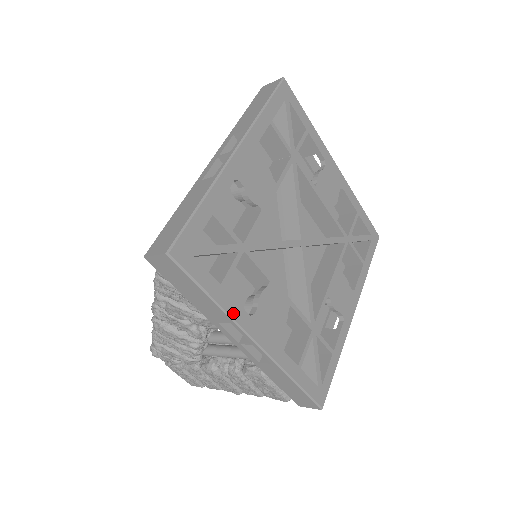
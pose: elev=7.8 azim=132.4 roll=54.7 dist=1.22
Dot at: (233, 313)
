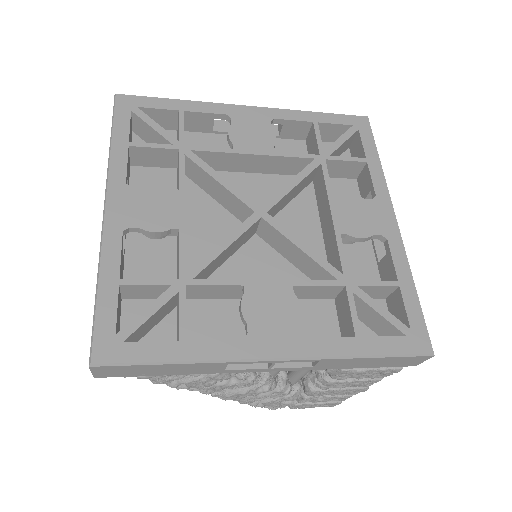
Dot at: (217, 355)
